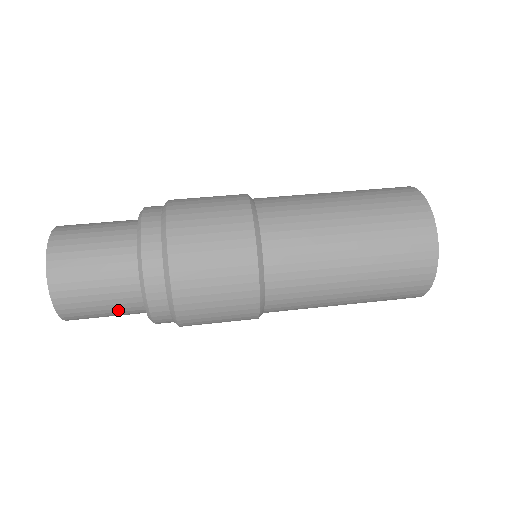
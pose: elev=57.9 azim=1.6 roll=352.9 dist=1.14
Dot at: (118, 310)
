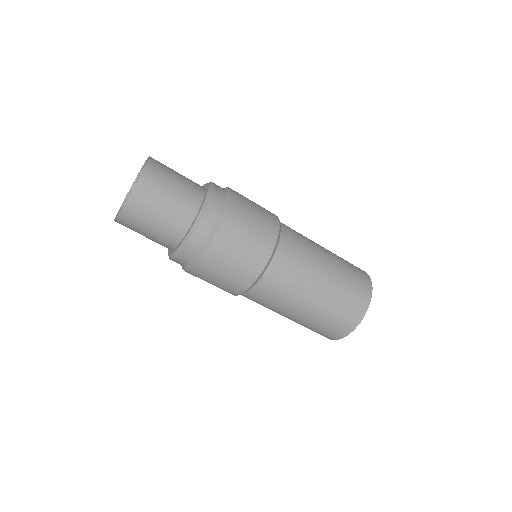
Dot at: (154, 240)
